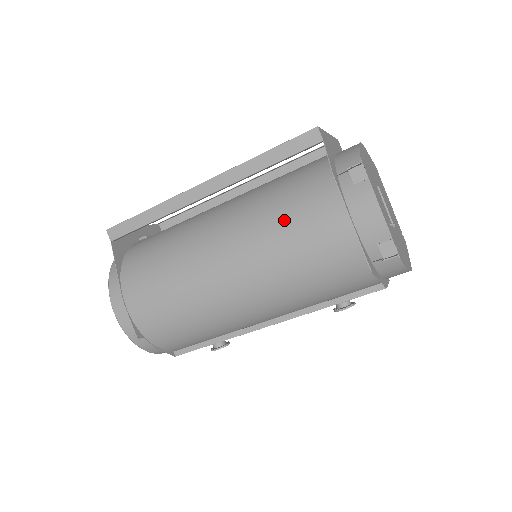
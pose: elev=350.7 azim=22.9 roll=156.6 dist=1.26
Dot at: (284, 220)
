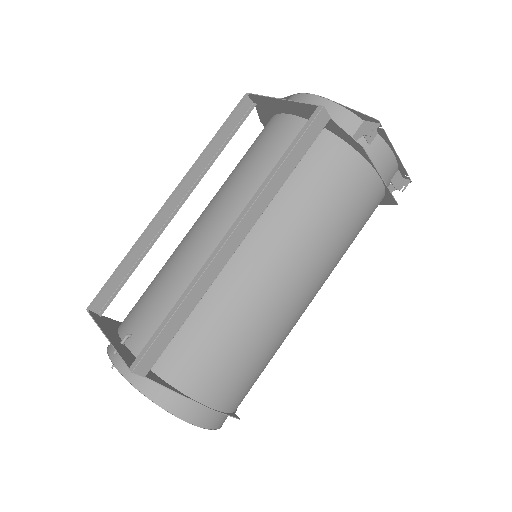
Dot at: (331, 212)
